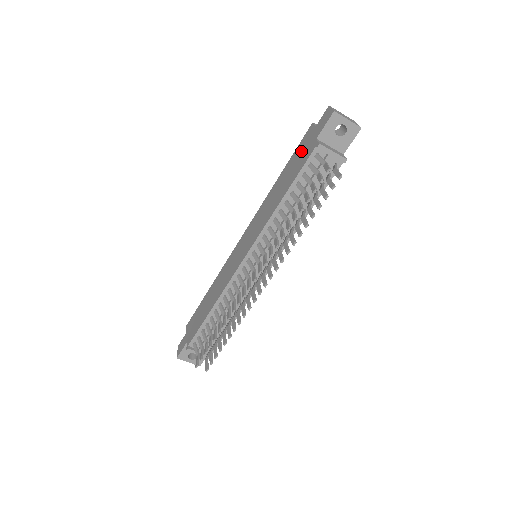
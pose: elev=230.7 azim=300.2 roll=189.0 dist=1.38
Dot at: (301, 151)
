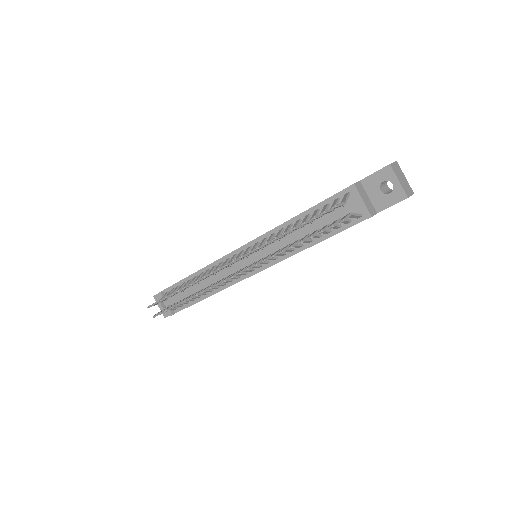
Dot at: occluded
